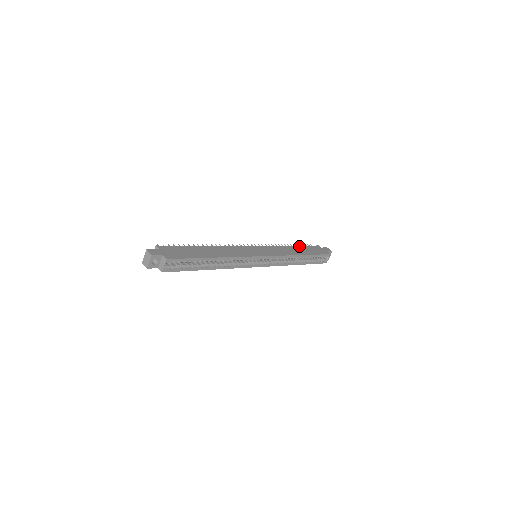
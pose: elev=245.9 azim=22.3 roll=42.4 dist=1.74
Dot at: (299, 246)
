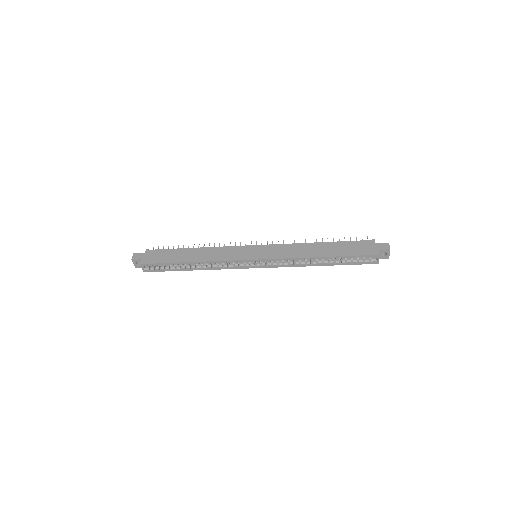
Dot at: (332, 242)
